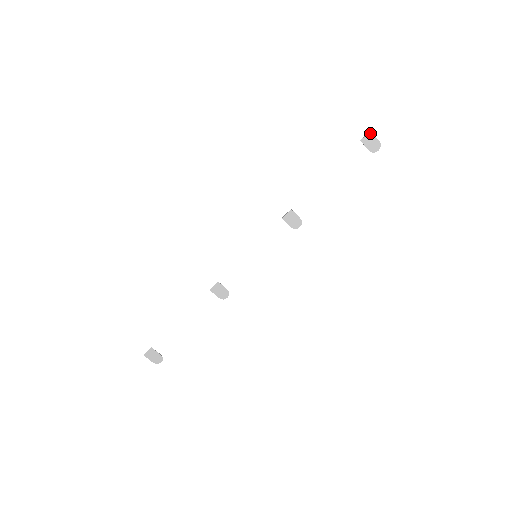
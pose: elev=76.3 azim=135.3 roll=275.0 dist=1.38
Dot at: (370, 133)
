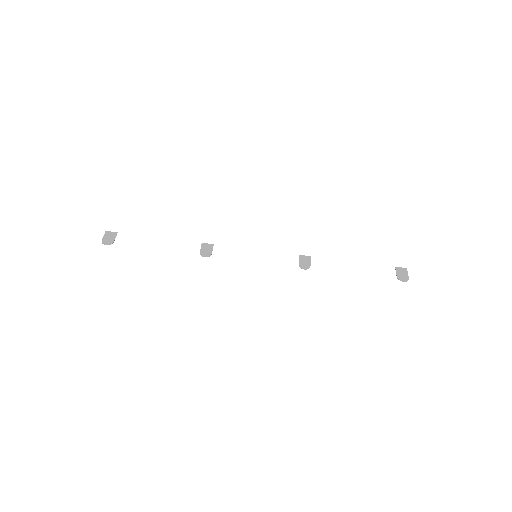
Dot at: (406, 269)
